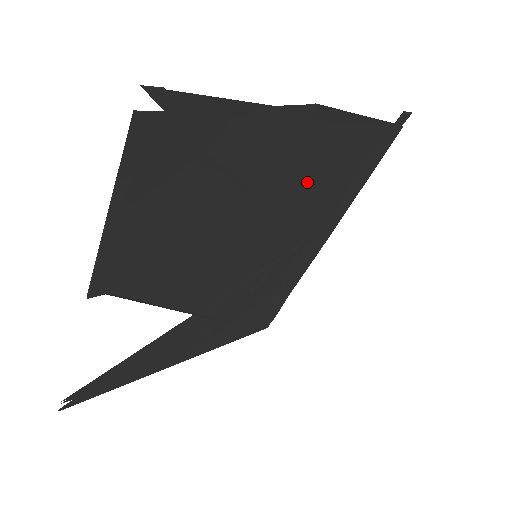
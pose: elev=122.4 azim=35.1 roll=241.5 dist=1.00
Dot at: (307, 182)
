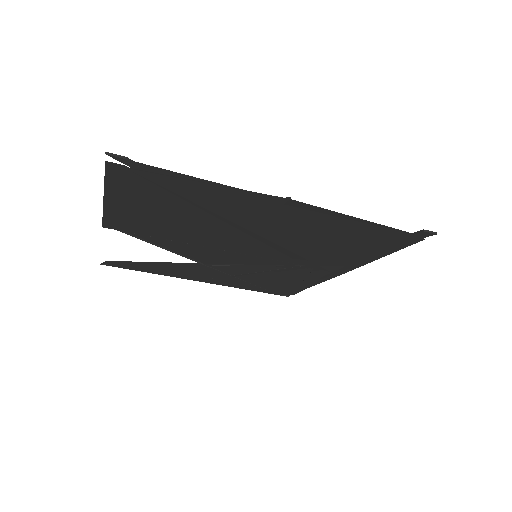
Dot at: (300, 236)
